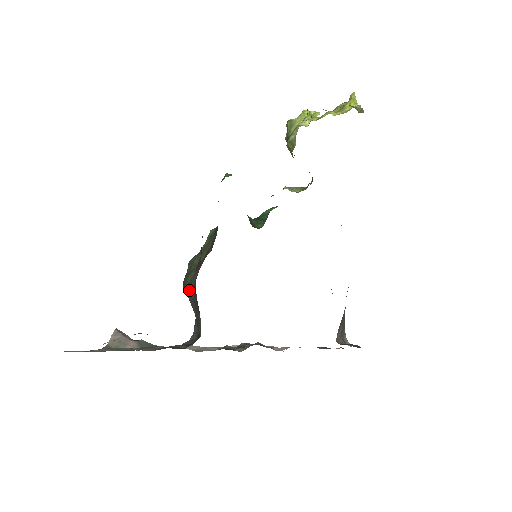
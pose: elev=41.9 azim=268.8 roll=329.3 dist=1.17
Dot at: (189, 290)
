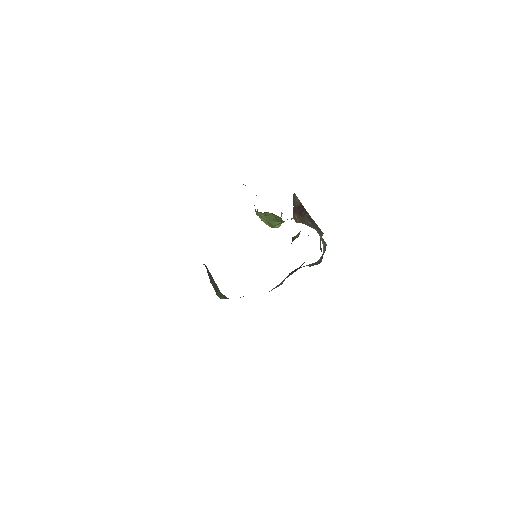
Dot at: occluded
